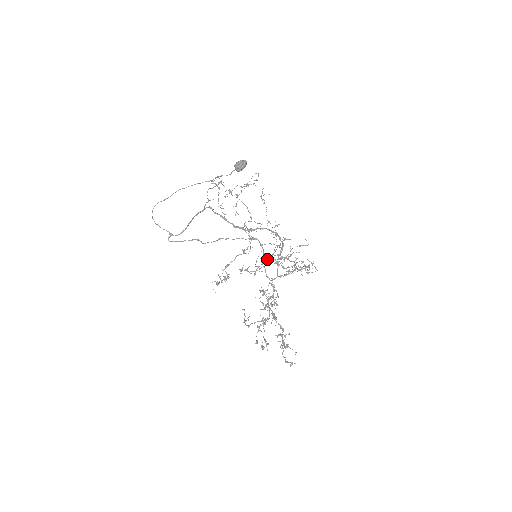
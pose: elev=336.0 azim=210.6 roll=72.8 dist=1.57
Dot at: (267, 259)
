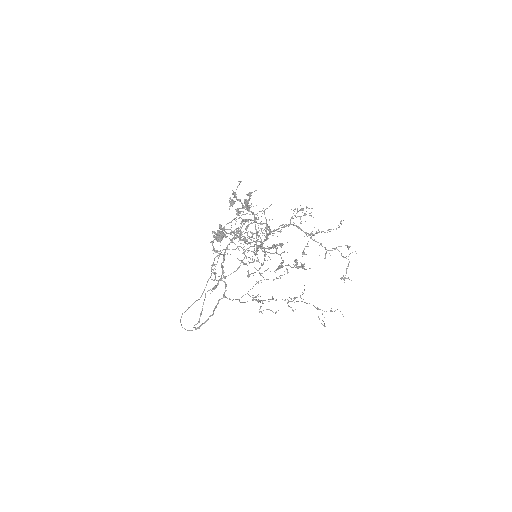
Dot at: occluded
